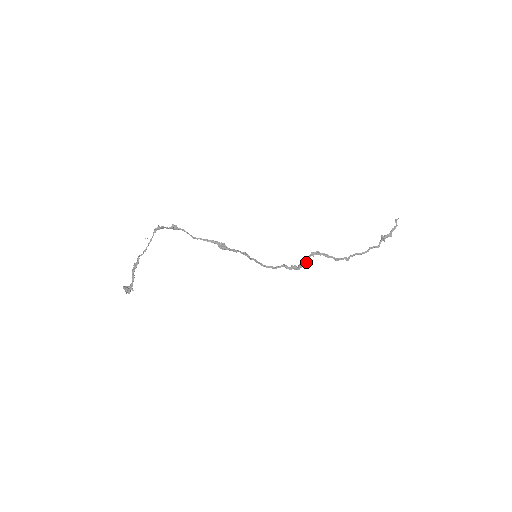
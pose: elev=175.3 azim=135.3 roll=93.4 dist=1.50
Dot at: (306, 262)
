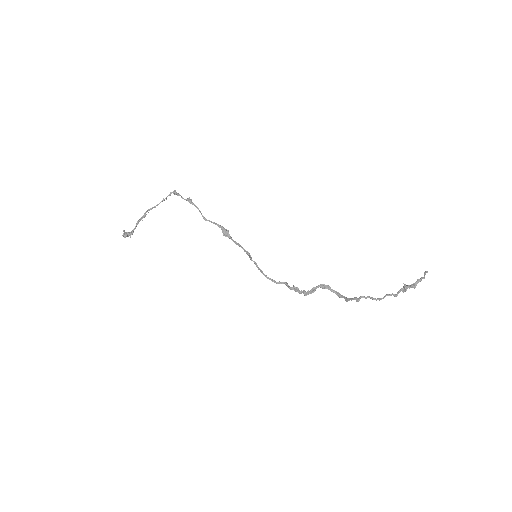
Dot at: (312, 292)
